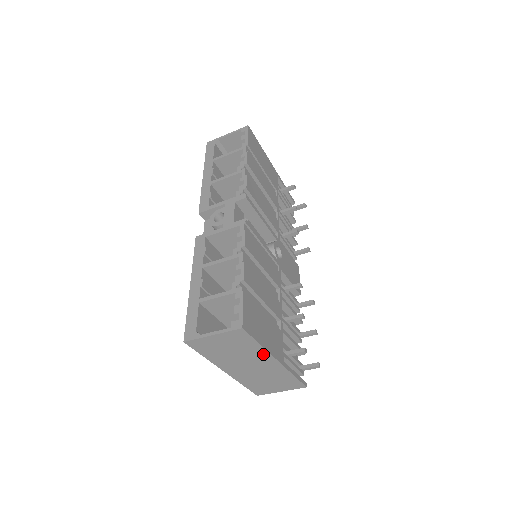
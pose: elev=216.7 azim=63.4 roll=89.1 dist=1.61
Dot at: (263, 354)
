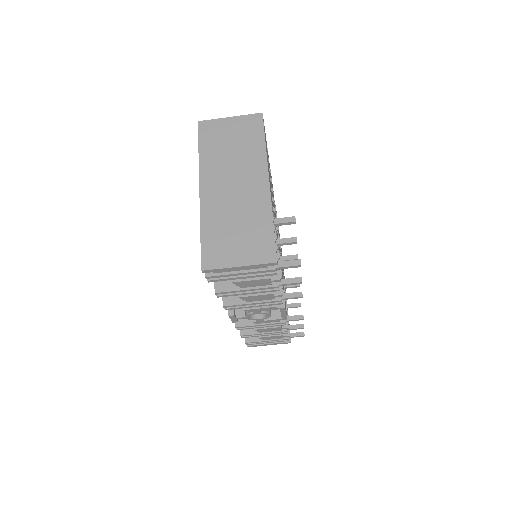
Dot at: (260, 162)
